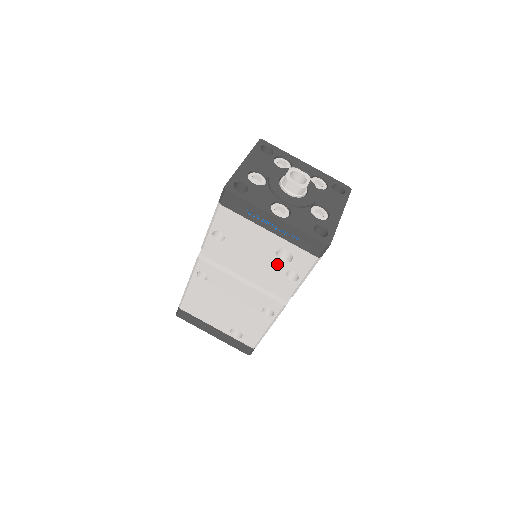
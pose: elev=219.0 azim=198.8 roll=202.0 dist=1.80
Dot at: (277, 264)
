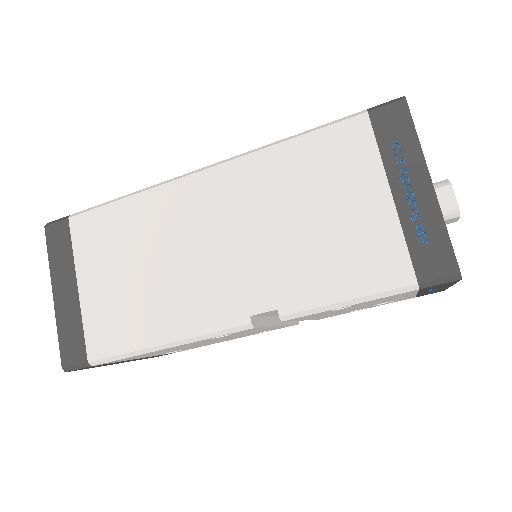
Dot at: occluded
